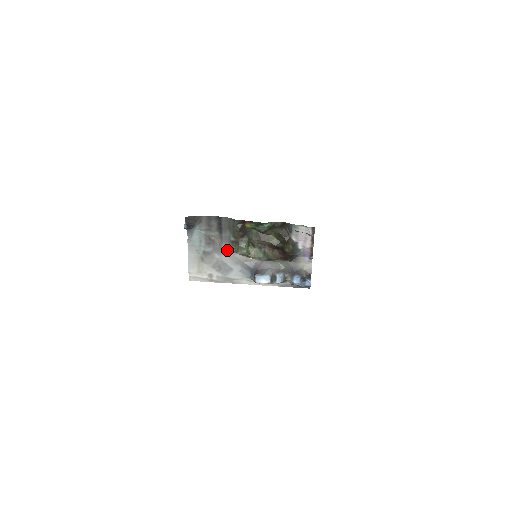
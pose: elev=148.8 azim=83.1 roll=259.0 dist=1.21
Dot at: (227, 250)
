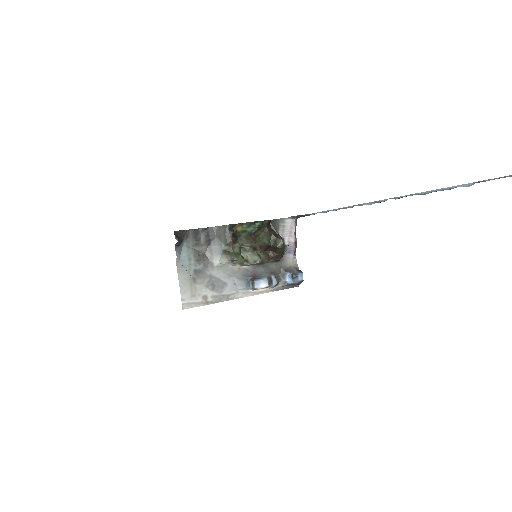
Dot at: (220, 262)
